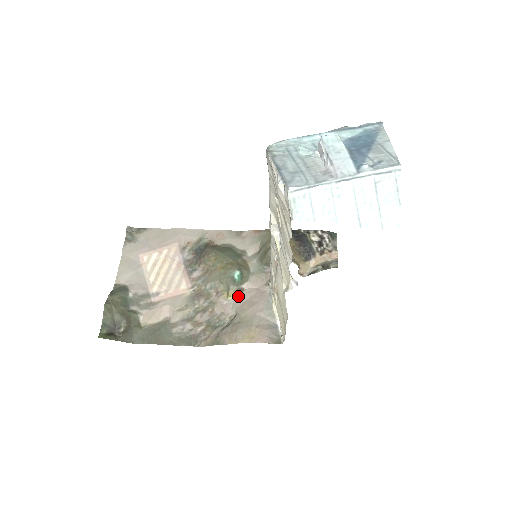
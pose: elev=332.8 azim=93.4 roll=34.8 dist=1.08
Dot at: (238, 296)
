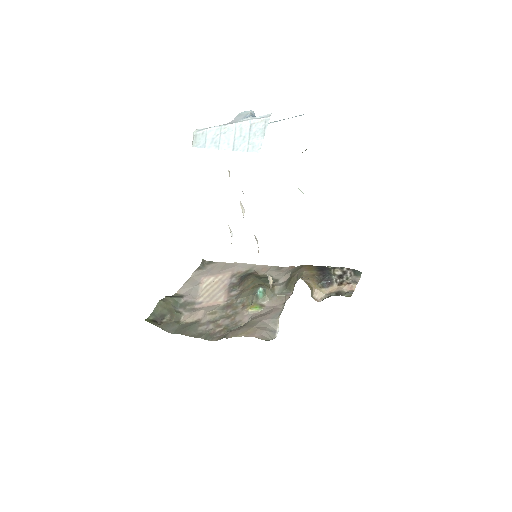
Dot at: (257, 310)
